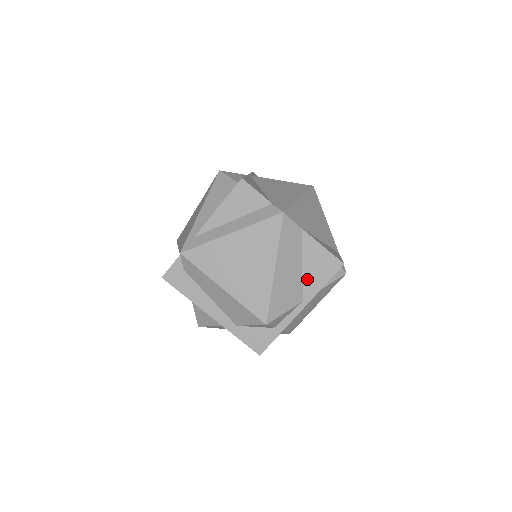
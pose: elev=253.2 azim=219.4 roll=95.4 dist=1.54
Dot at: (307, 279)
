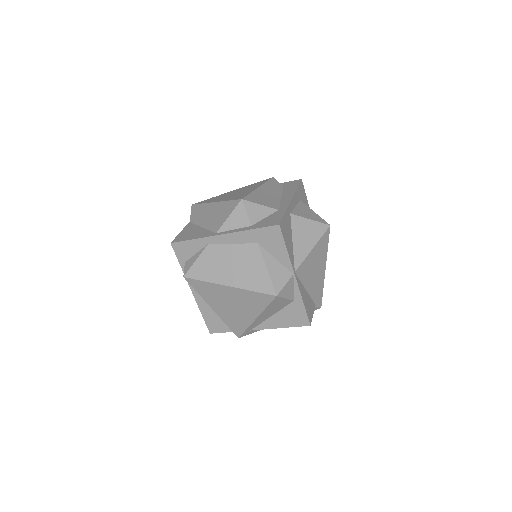
Dot at: occluded
